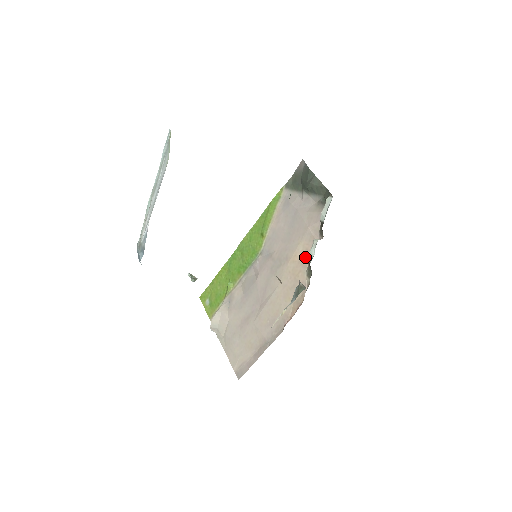
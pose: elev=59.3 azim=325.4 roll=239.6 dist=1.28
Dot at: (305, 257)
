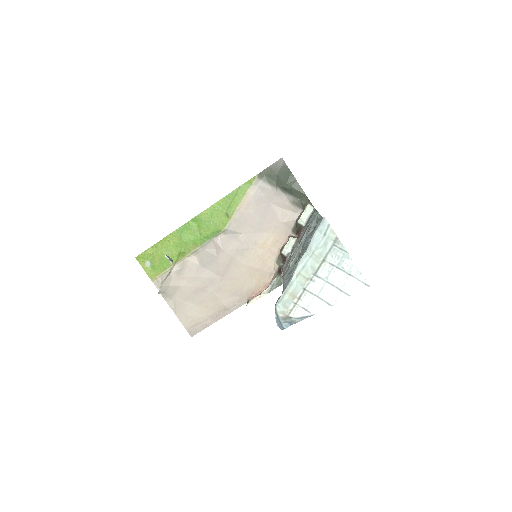
Dot at: (275, 247)
